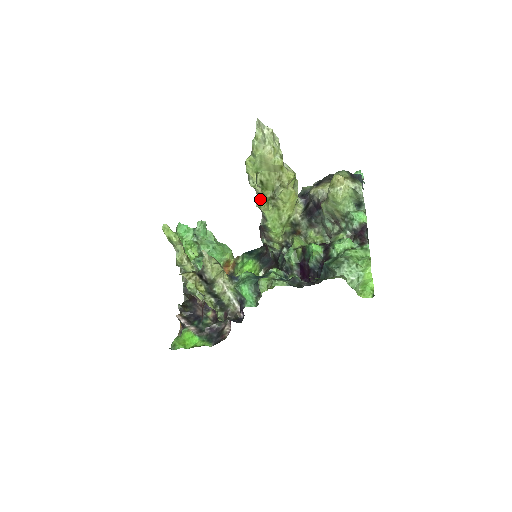
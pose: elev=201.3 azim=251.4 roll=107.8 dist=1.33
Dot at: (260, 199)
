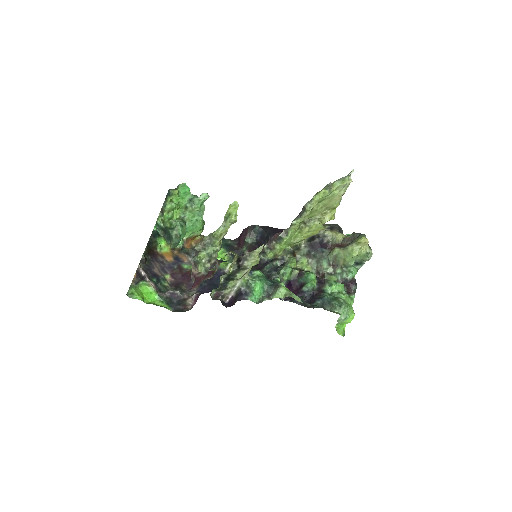
Dot at: (300, 220)
